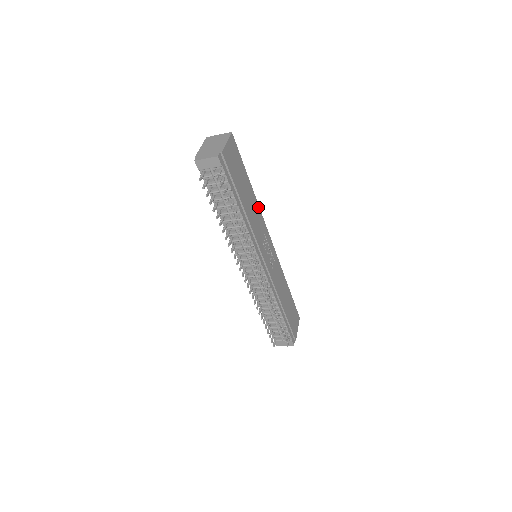
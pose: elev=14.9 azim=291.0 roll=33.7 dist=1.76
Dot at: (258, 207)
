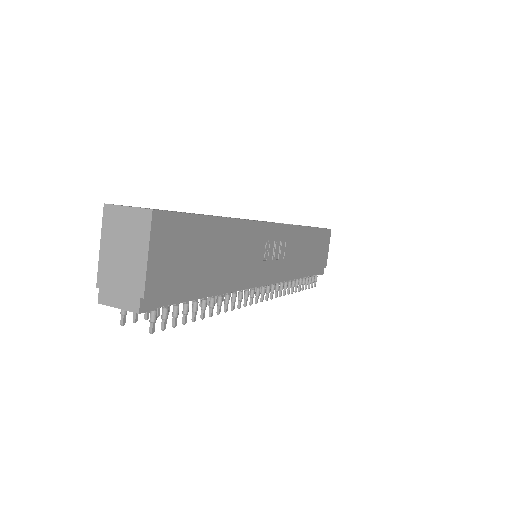
Dot at: (245, 224)
